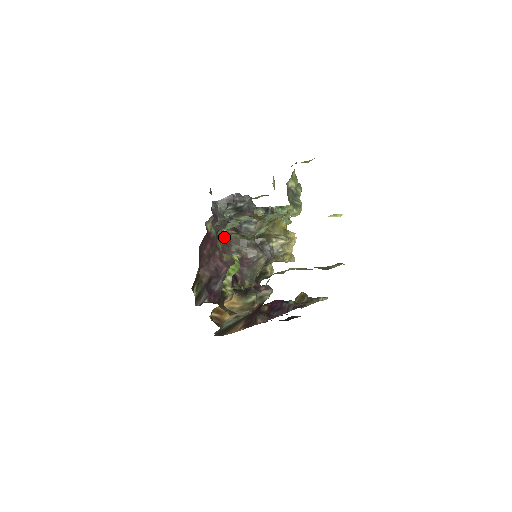
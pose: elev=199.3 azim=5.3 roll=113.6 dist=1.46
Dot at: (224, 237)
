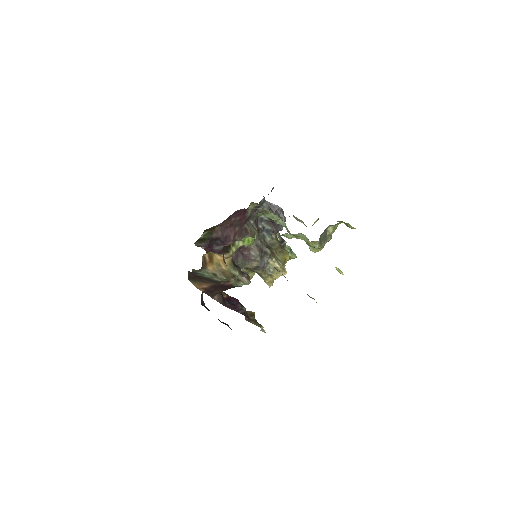
Dot at: (249, 225)
